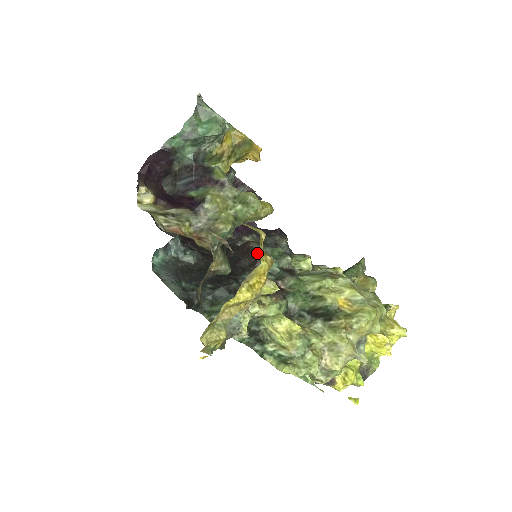
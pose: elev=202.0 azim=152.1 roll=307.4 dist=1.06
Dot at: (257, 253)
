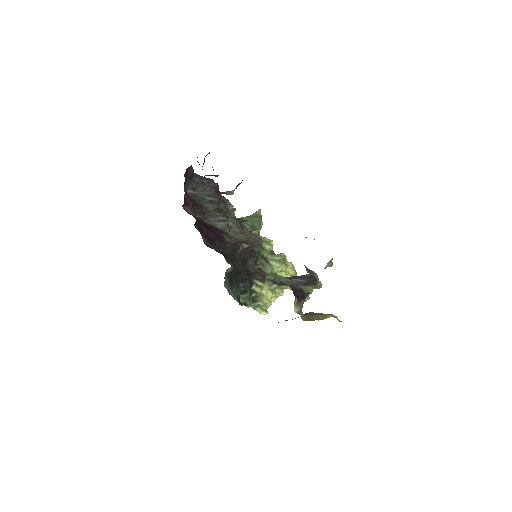
Dot at: (257, 254)
